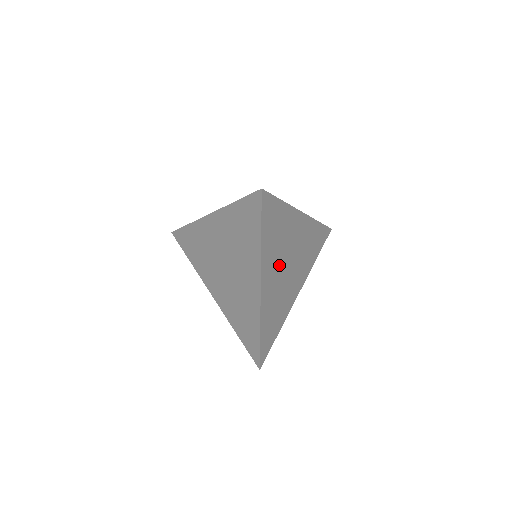
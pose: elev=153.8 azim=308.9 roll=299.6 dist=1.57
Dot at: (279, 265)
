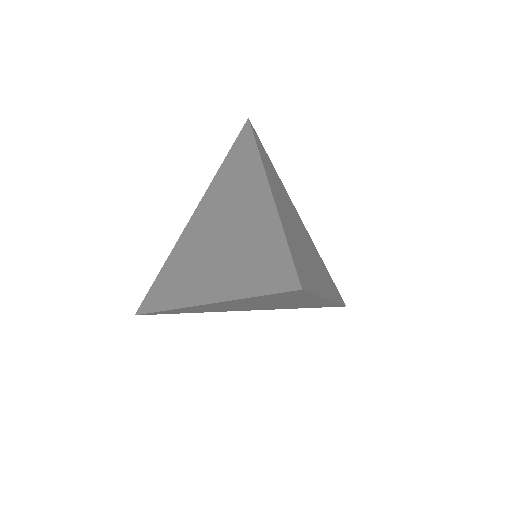
Dot at: (308, 256)
